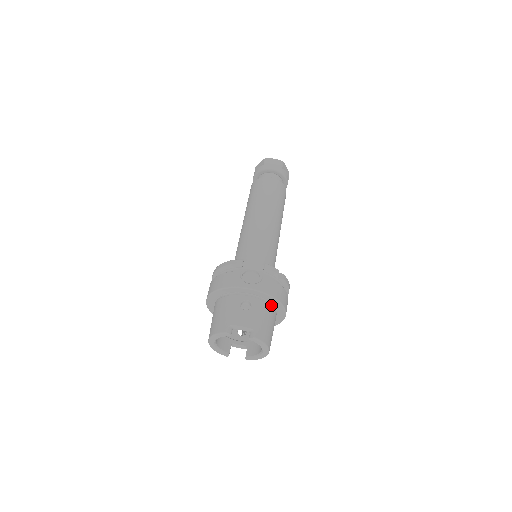
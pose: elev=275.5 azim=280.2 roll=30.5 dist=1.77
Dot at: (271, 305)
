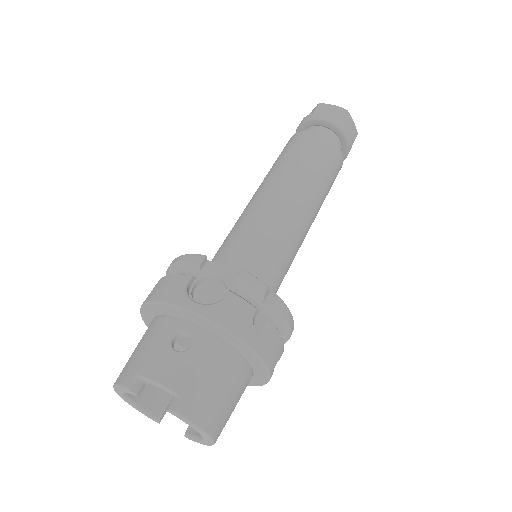
Dot at: (237, 350)
